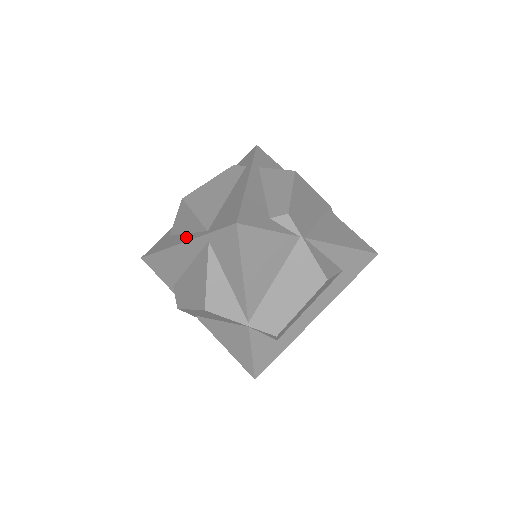
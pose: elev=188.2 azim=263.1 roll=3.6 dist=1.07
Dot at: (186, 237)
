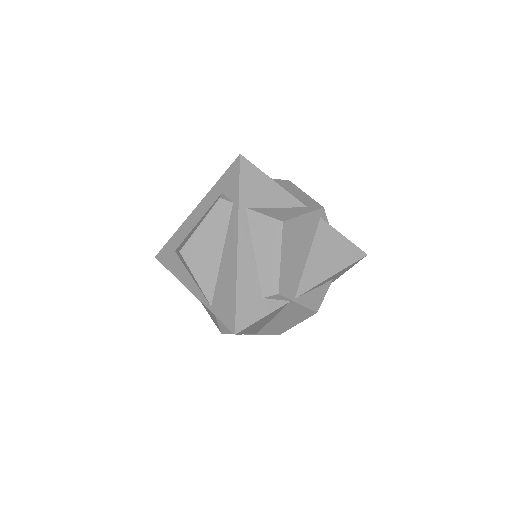
Dot at: (193, 286)
